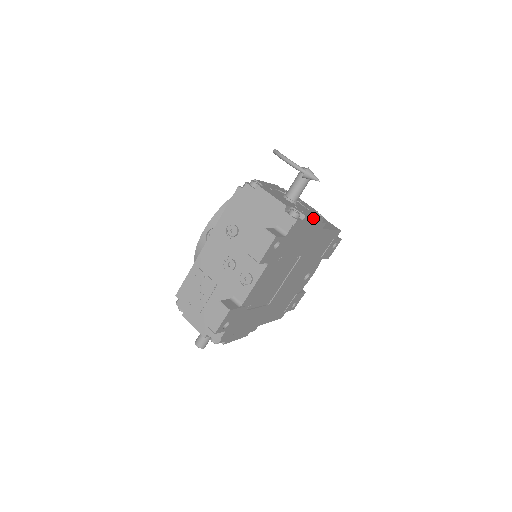
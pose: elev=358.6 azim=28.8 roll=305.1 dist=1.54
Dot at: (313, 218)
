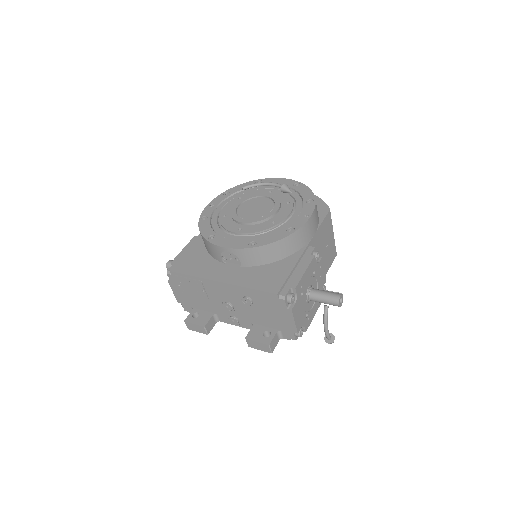
Dot at: (313, 317)
